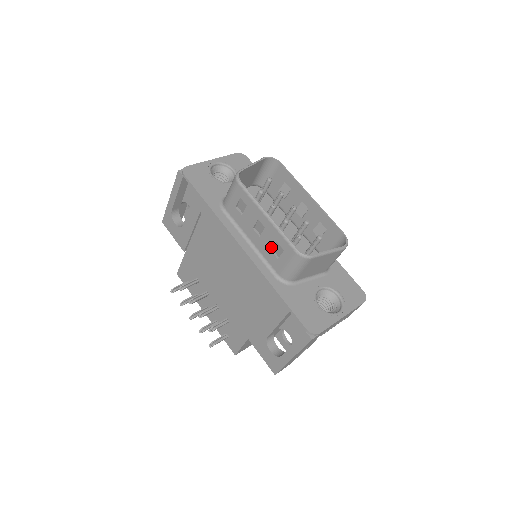
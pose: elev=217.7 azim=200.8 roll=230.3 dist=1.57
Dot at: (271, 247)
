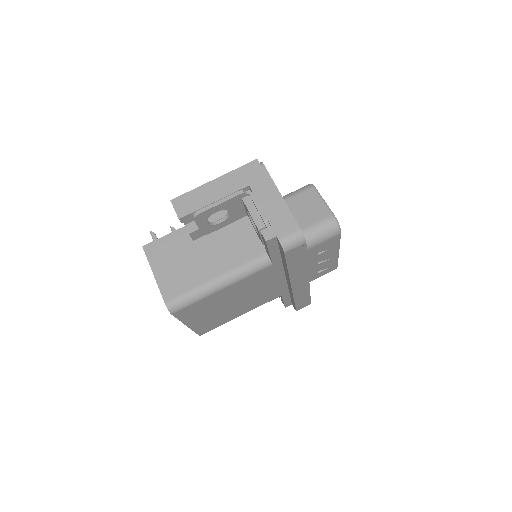
Dot at: occluded
